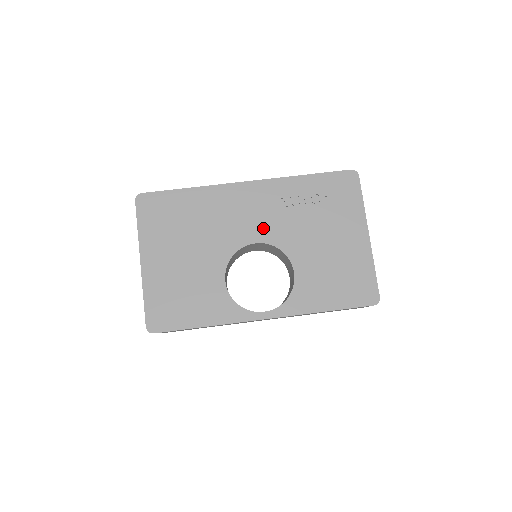
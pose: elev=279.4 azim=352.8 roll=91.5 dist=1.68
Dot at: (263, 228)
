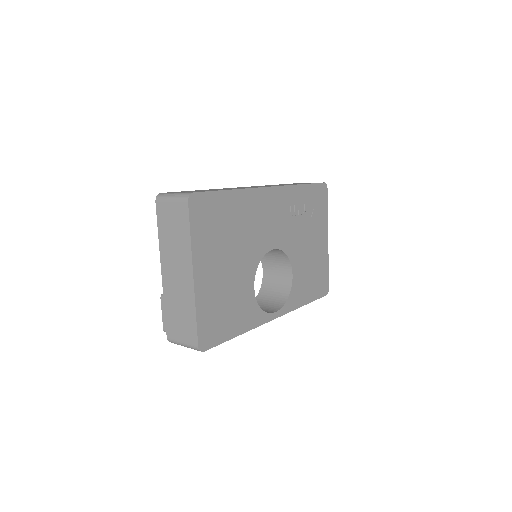
Dot at: (278, 234)
